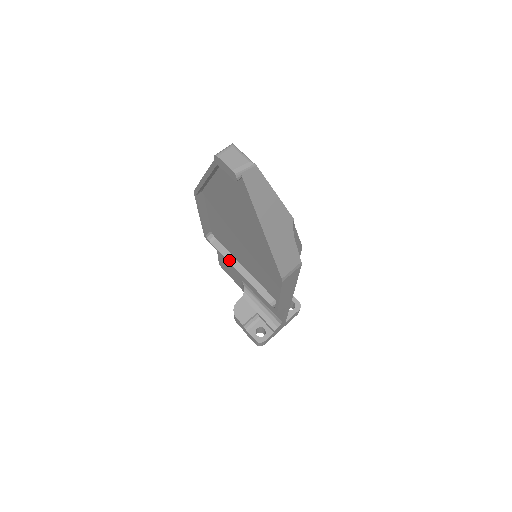
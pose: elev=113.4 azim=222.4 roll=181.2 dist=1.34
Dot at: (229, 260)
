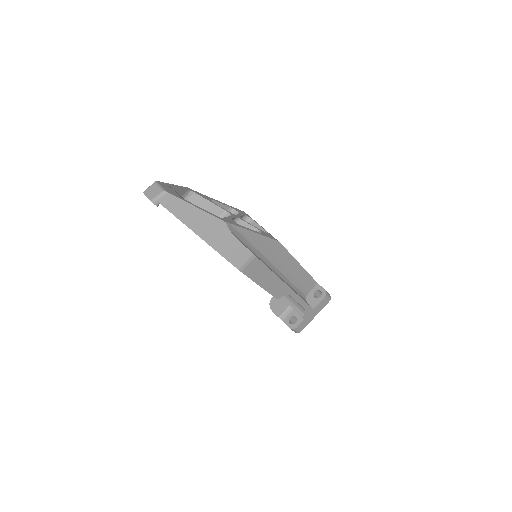
Dot at: occluded
